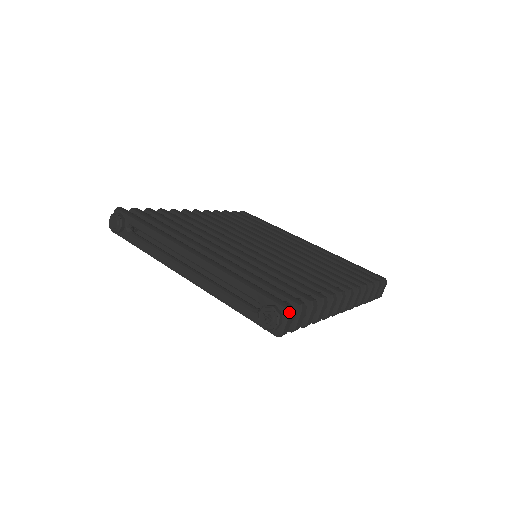
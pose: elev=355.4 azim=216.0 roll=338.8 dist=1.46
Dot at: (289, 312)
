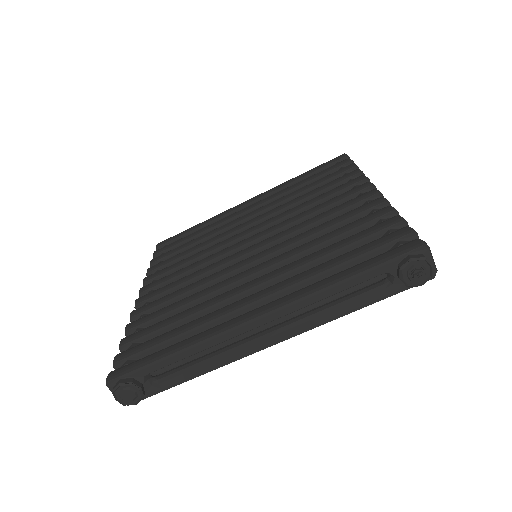
Dot at: (426, 246)
